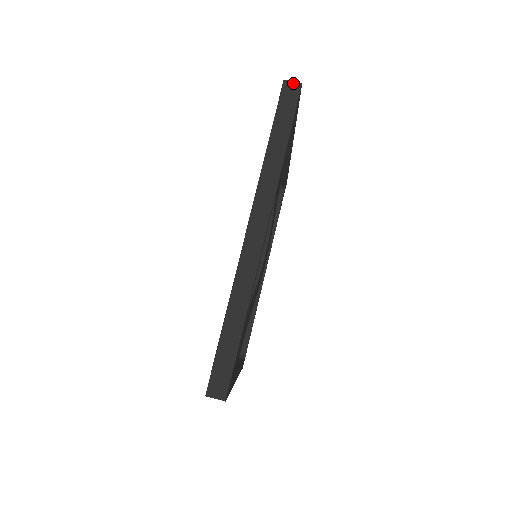
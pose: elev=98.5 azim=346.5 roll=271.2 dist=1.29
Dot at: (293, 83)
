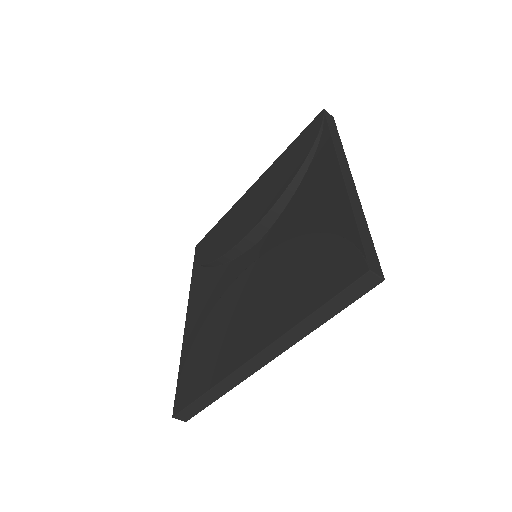
Dot at: (376, 277)
